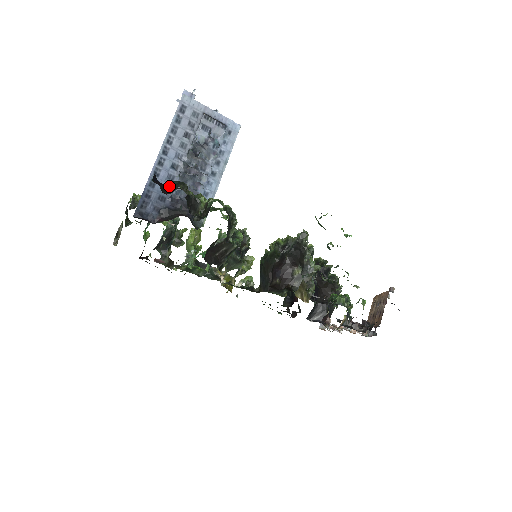
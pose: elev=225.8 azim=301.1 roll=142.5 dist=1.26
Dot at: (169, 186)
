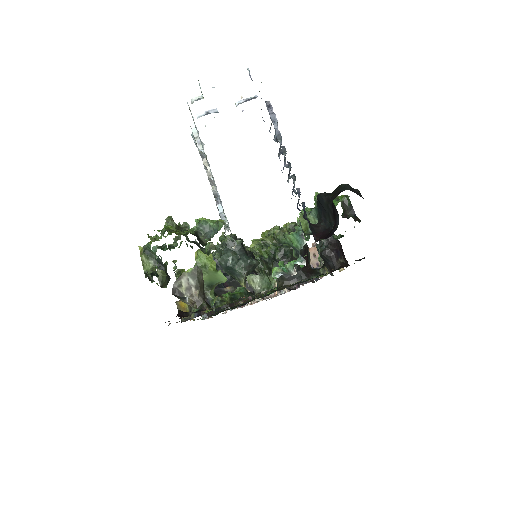
Dot at: (353, 190)
